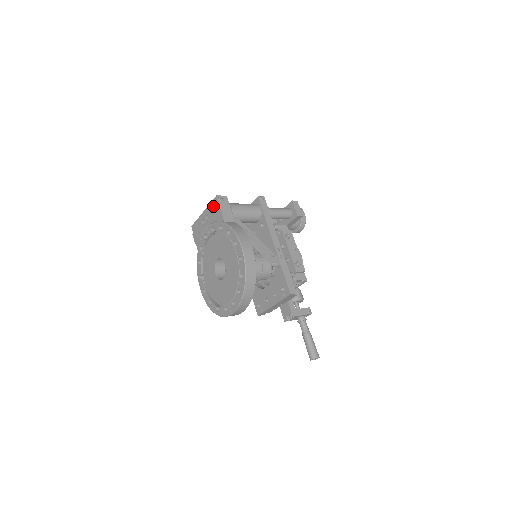
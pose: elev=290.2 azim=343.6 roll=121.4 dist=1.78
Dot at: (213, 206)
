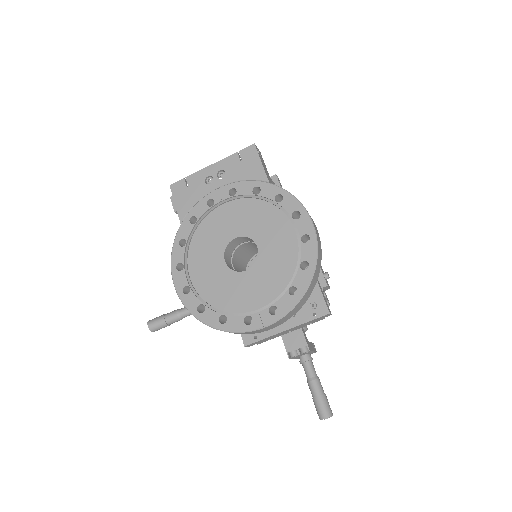
Dot at: (242, 158)
